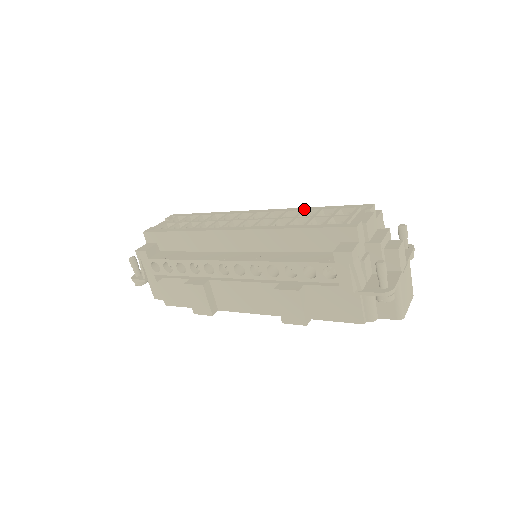
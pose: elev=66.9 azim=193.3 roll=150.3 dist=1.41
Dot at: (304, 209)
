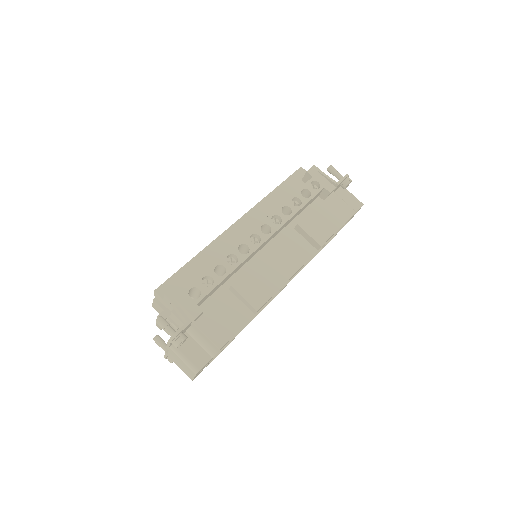
Dot at: occluded
